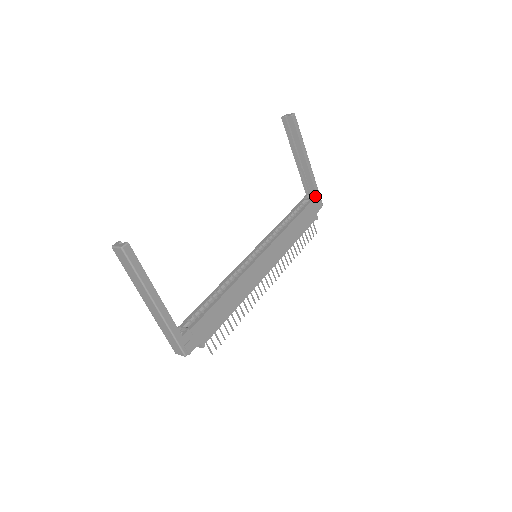
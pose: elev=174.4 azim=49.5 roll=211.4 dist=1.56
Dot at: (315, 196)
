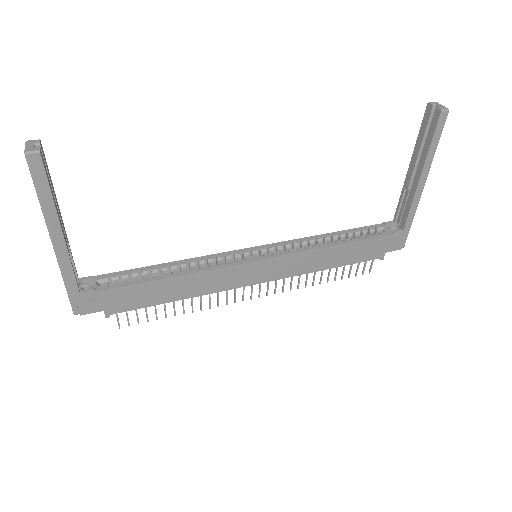
Dot at: (400, 231)
